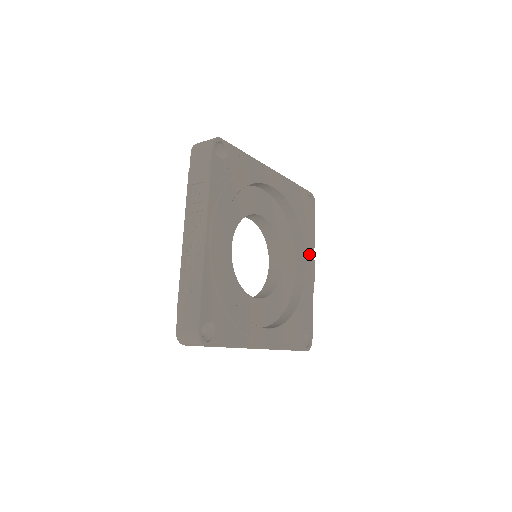
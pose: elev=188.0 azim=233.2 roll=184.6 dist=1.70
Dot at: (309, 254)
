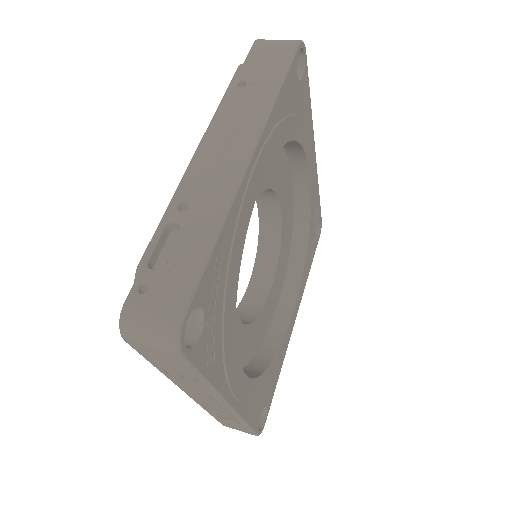
Dot at: (310, 150)
